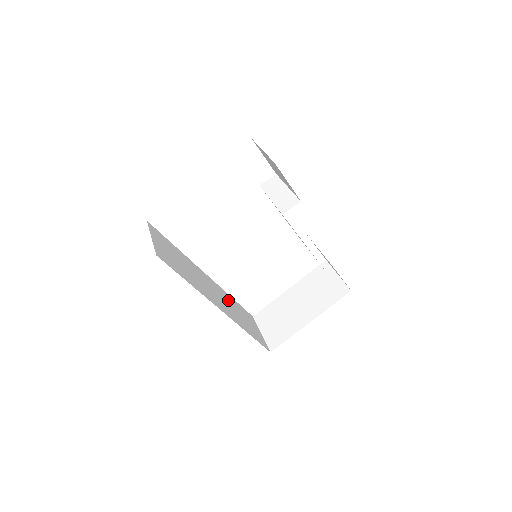
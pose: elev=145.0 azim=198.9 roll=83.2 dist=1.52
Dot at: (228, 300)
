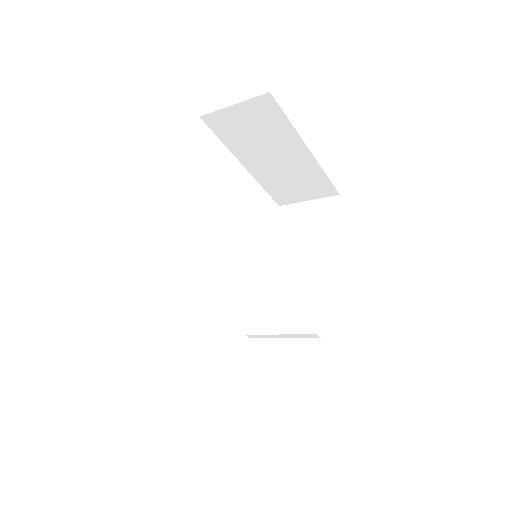
Dot at: occluded
